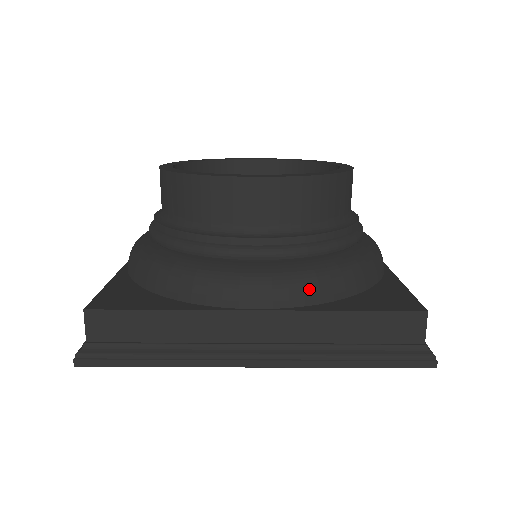
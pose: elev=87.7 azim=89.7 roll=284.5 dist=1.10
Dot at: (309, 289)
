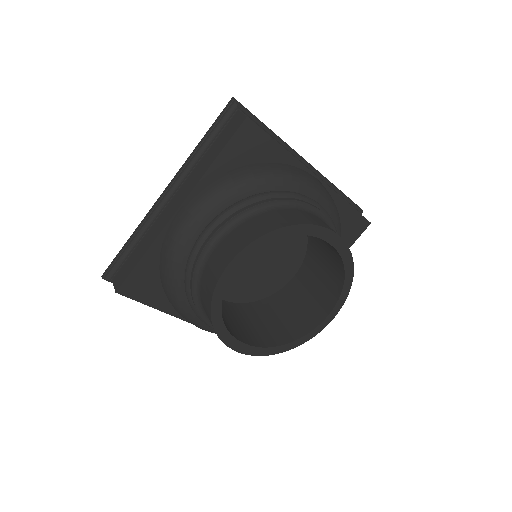
Dot at: occluded
